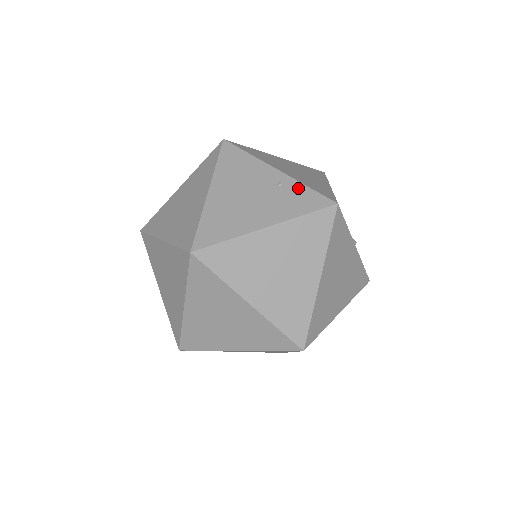
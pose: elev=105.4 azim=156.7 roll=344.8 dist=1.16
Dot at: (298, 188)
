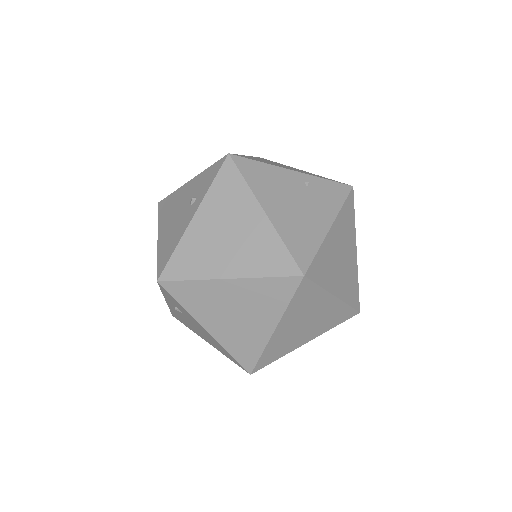
Dot at: (321, 183)
